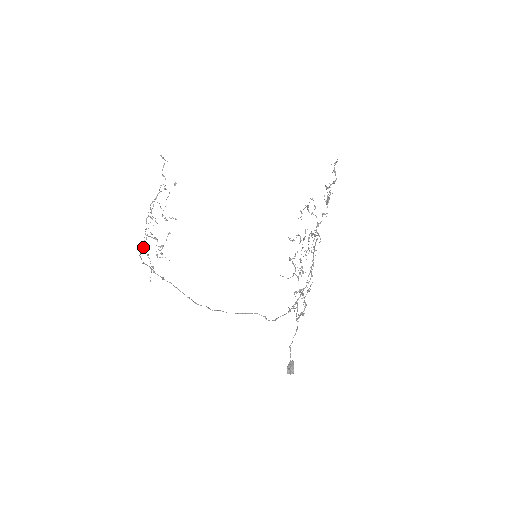
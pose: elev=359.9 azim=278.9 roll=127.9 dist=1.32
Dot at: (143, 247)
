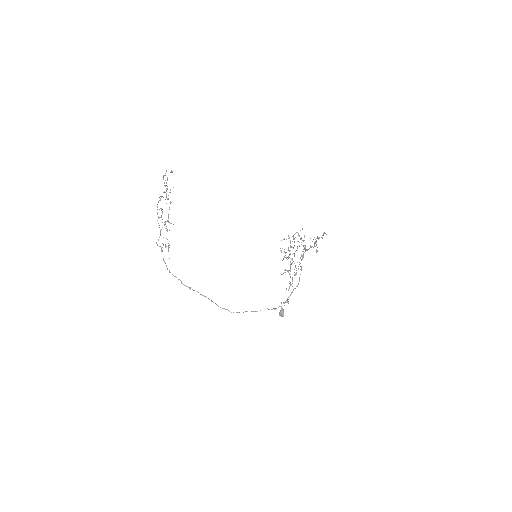
Dot at: occluded
